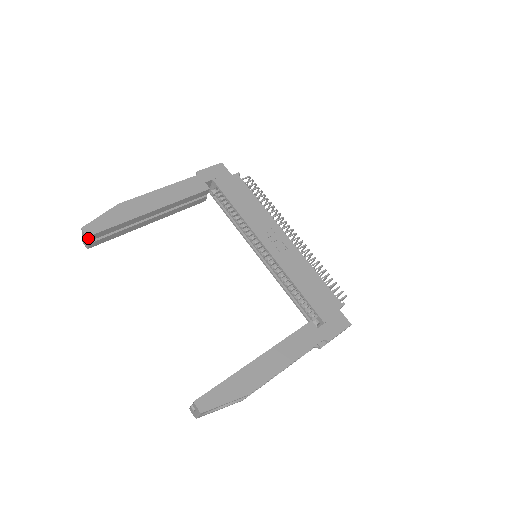
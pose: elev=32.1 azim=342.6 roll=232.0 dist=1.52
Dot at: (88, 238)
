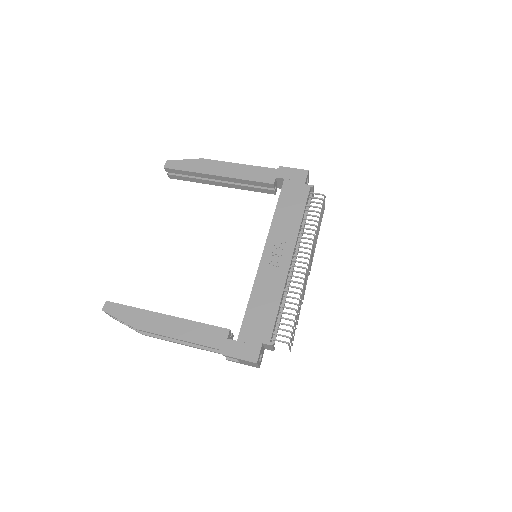
Dot at: (166, 169)
